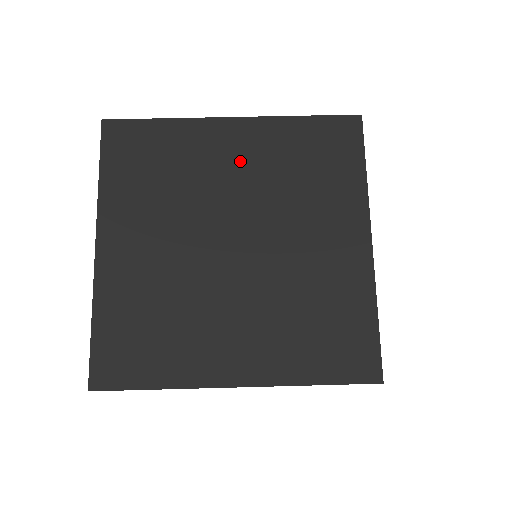
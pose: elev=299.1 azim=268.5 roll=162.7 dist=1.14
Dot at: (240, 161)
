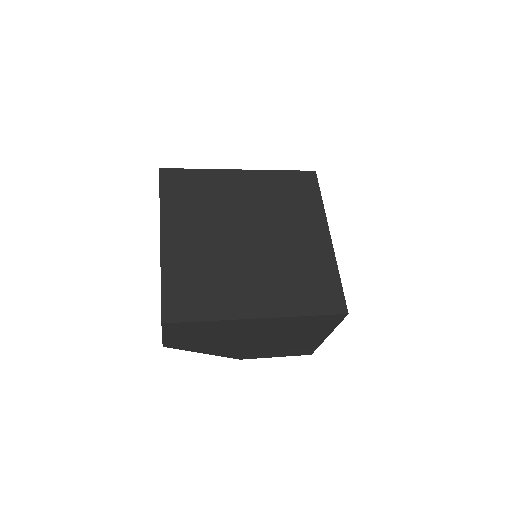
Dot at: (247, 193)
